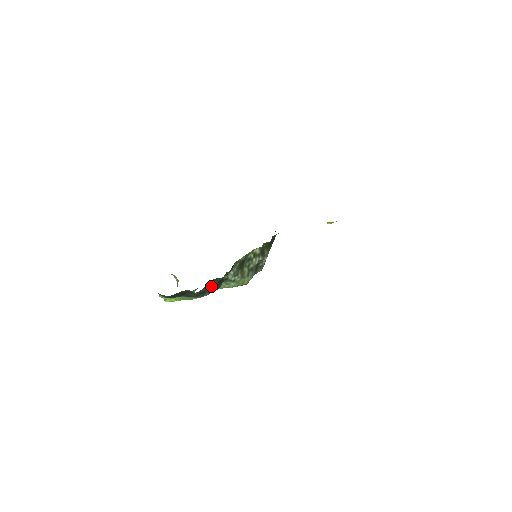
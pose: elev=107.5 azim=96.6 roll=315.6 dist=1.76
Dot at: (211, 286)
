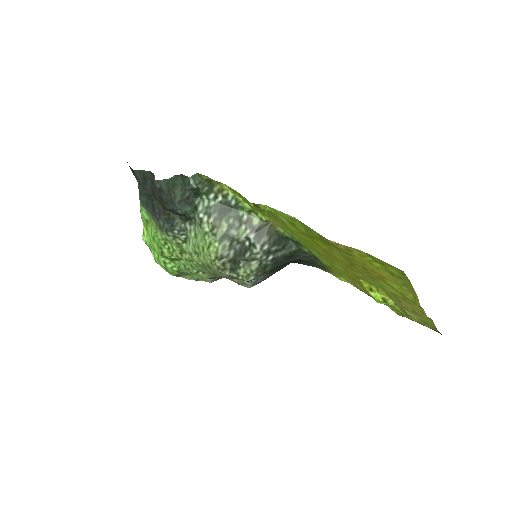
Dot at: (174, 191)
